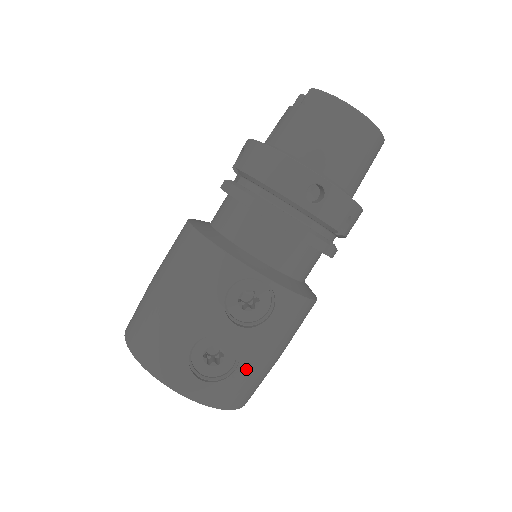
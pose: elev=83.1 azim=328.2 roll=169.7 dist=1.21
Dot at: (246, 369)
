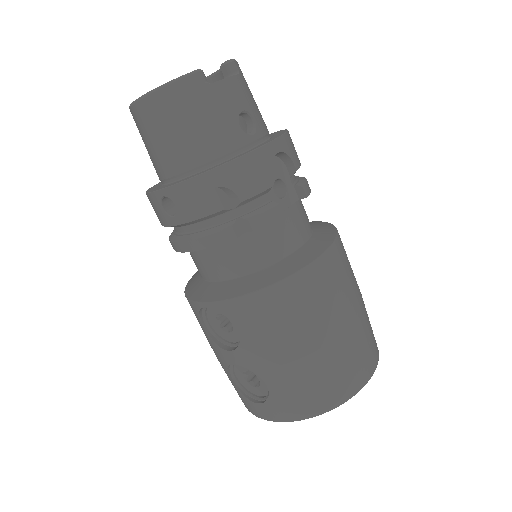
Dot at: (276, 380)
